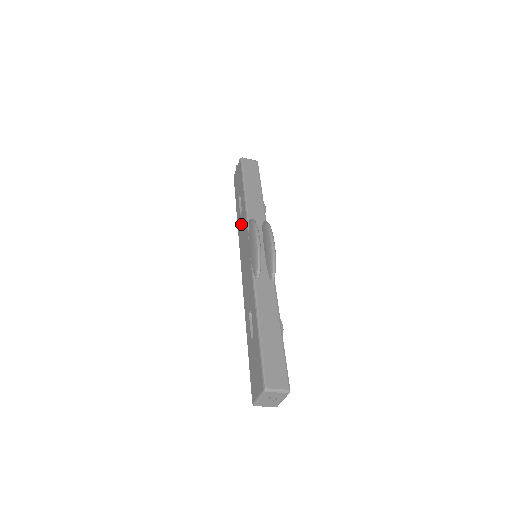
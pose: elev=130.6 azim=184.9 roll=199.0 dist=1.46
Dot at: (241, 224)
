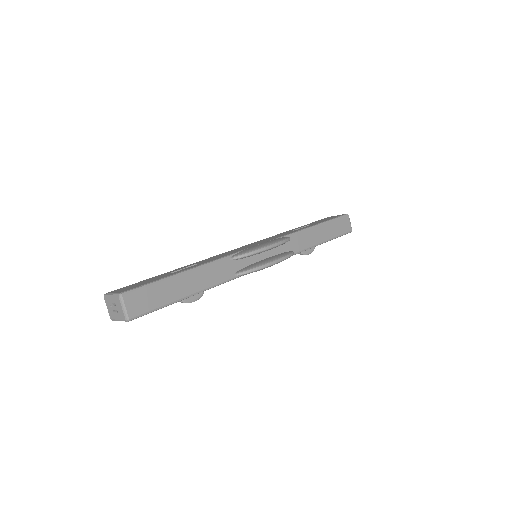
Dot at: (282, 234)
